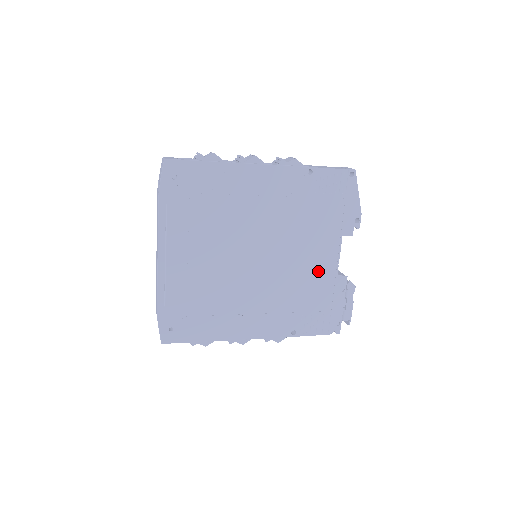
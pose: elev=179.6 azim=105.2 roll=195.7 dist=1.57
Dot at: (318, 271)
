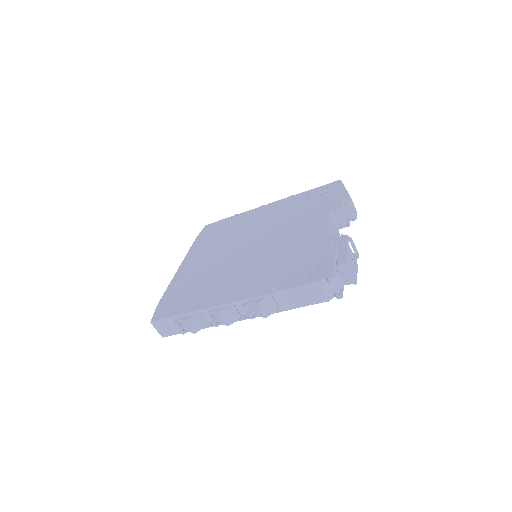
Dot at: (306, 239)
